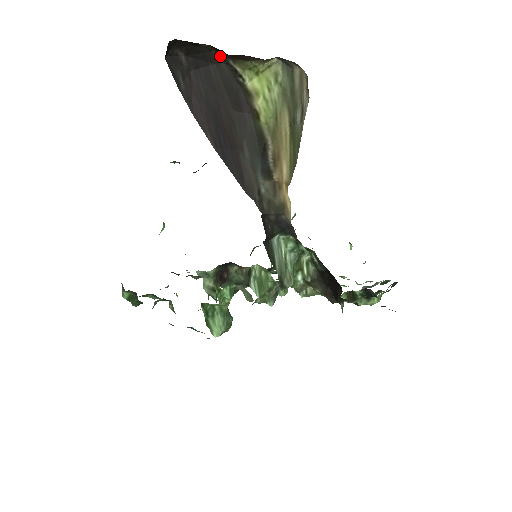
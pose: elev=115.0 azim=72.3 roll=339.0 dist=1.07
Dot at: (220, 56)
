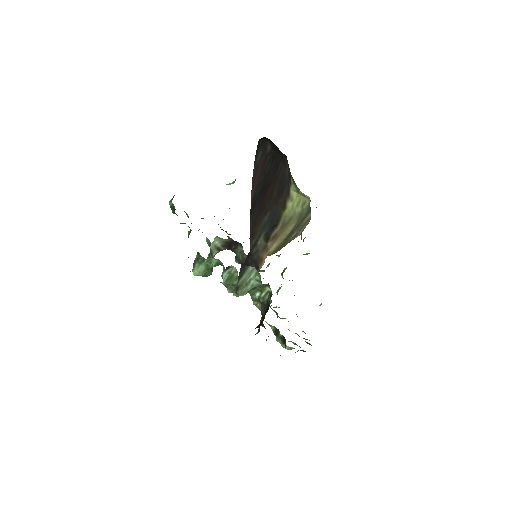
Dot at: (288, 165)
